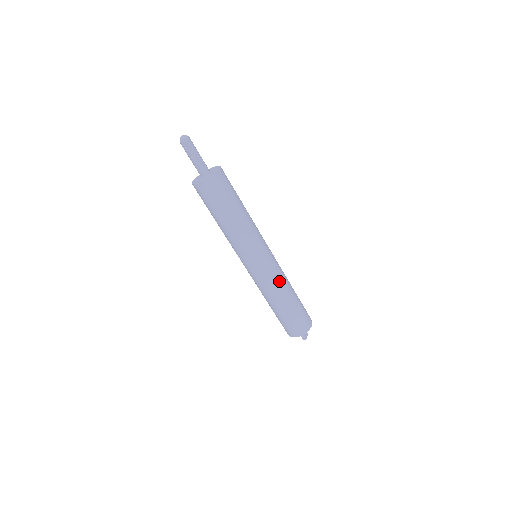
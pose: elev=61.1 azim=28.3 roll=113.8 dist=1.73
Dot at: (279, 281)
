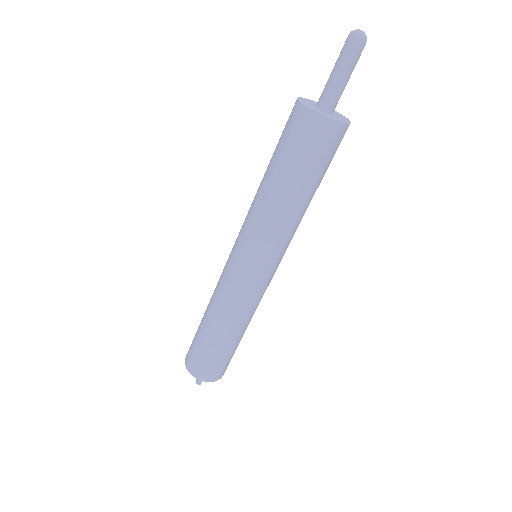
Dot at: occluded
